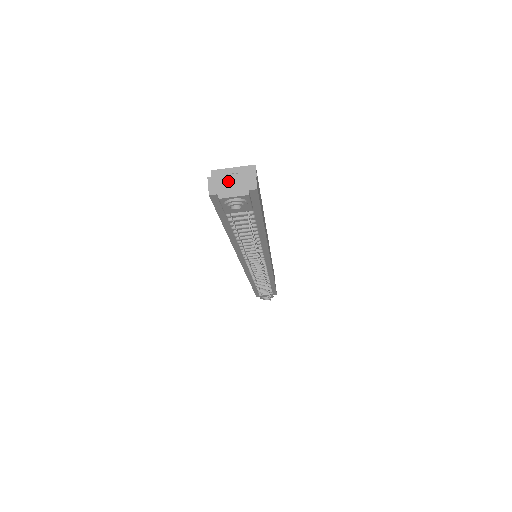
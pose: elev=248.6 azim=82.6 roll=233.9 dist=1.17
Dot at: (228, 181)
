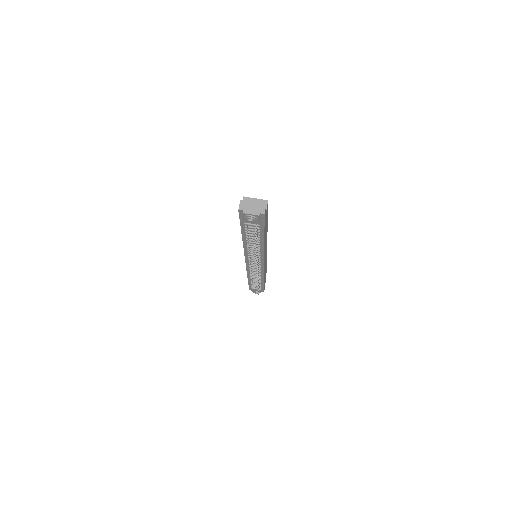
Dot at: (250, 205)
